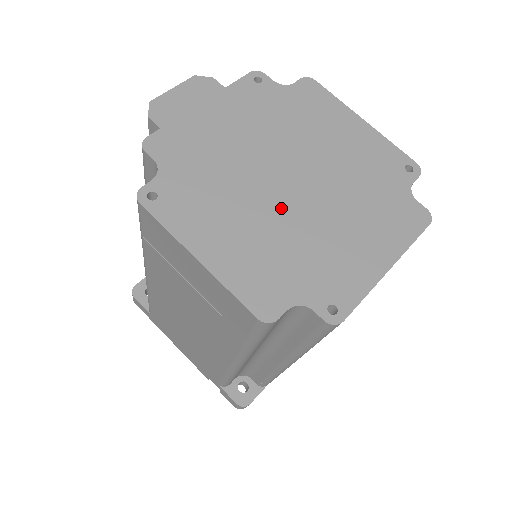
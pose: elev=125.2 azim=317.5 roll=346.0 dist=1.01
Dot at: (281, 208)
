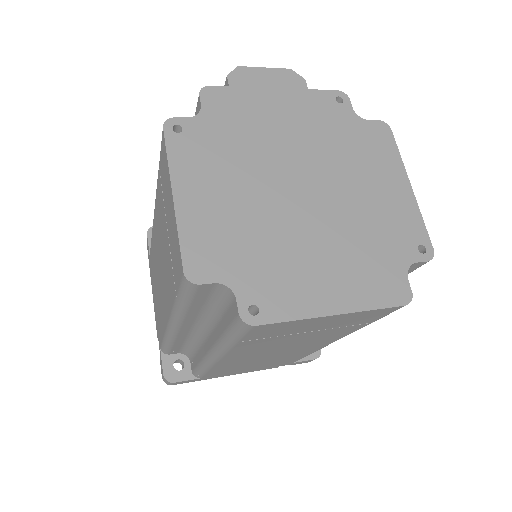
Dot at: (276, 204)
